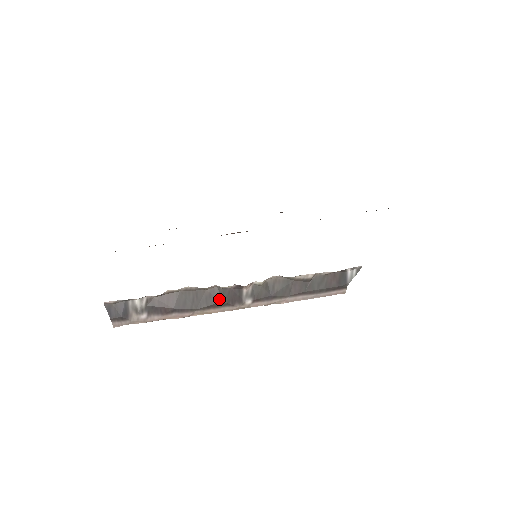
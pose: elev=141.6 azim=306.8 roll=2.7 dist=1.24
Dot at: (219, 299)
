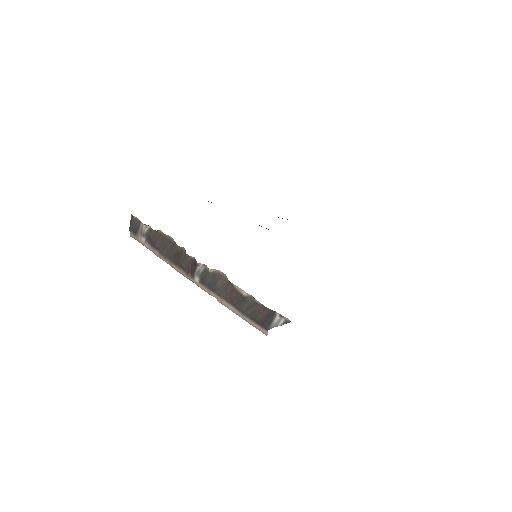
Dot at: (182, 261)
